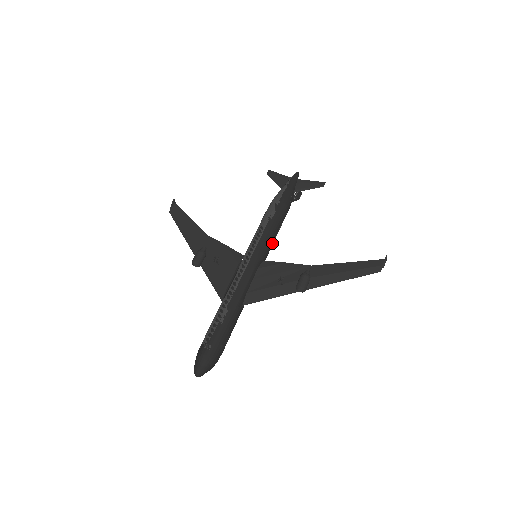
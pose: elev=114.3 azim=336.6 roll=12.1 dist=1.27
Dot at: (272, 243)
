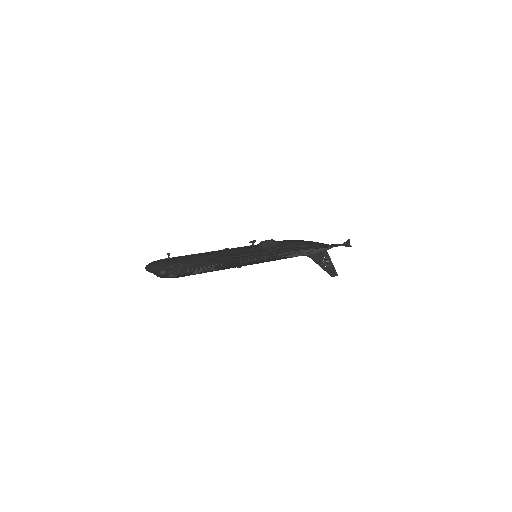
Dot at: occluded
